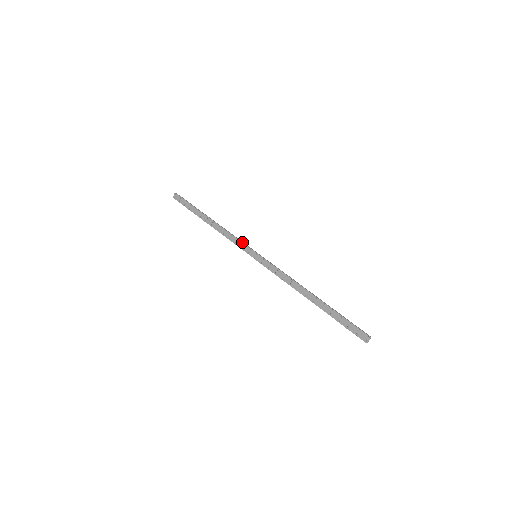
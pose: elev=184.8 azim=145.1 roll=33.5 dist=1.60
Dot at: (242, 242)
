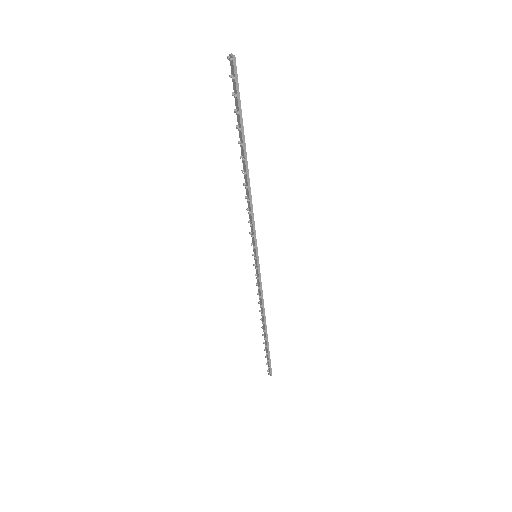
Dot at: (253, 234)
